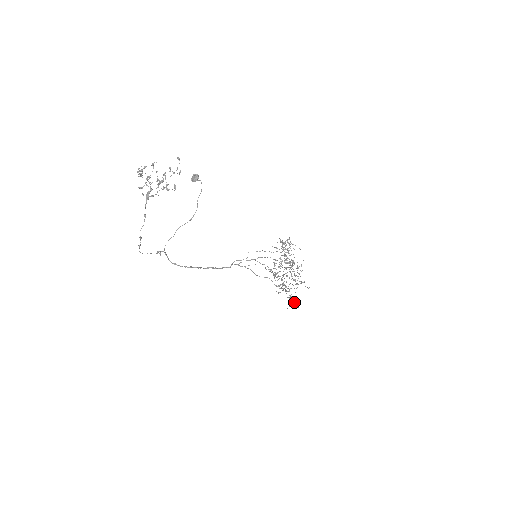
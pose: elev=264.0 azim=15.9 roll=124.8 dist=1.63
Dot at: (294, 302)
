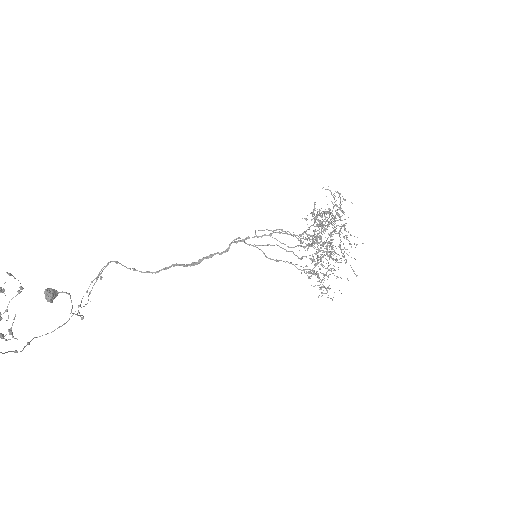
Dot at: occluded
